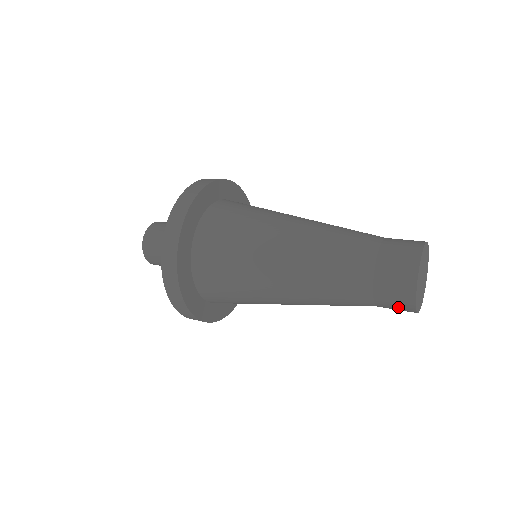
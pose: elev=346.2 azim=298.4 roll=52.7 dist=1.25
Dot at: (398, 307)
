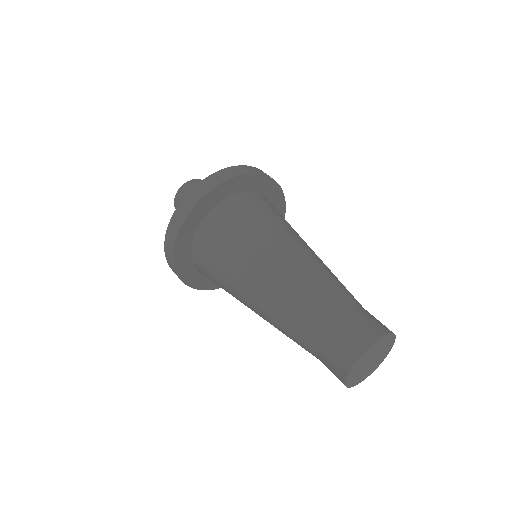
Dot at: (333, 370)
